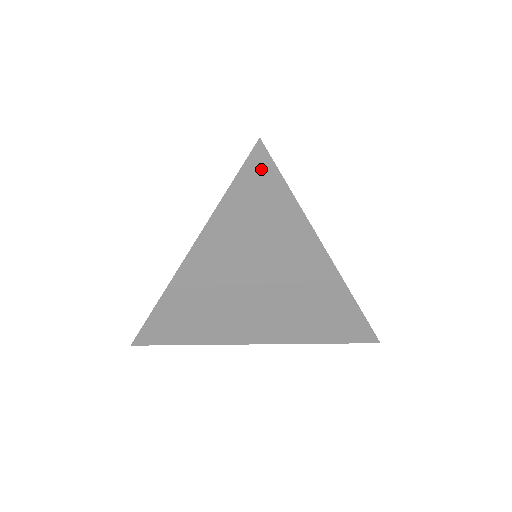
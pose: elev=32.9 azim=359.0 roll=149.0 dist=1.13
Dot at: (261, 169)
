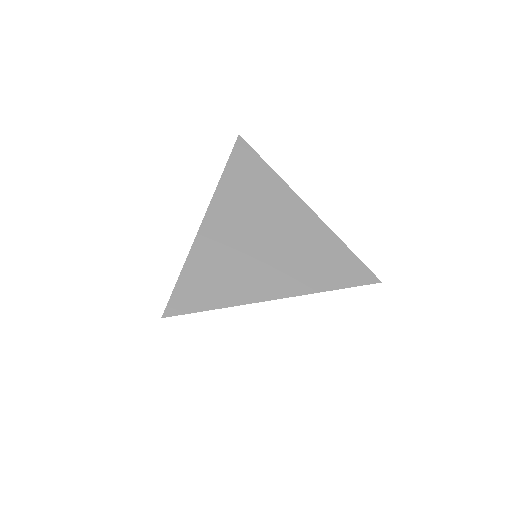
Dot at: (244, 151)
